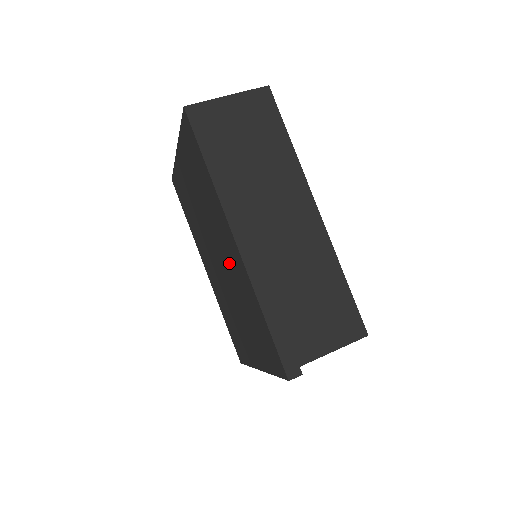
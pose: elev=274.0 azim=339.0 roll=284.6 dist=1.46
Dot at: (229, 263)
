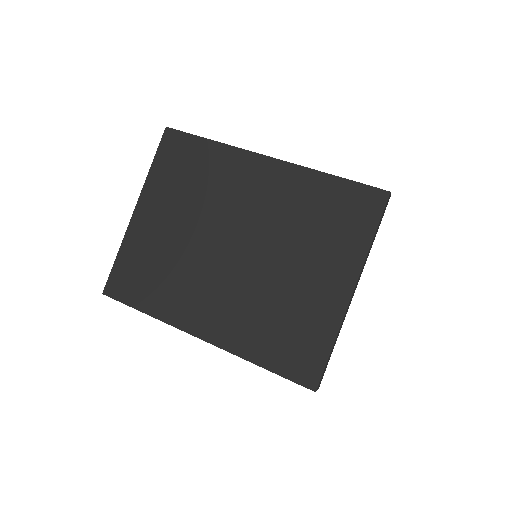
Dot at: (261, 207)
